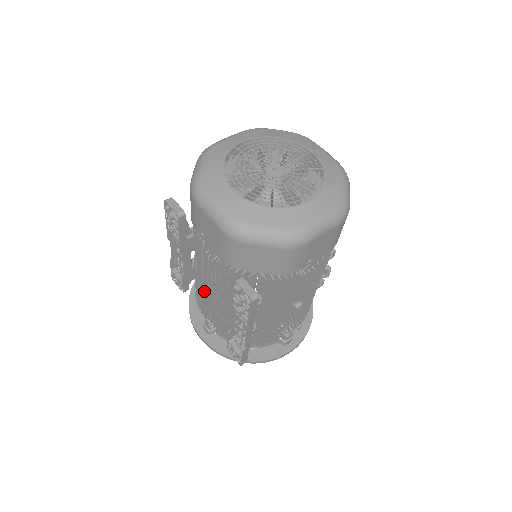
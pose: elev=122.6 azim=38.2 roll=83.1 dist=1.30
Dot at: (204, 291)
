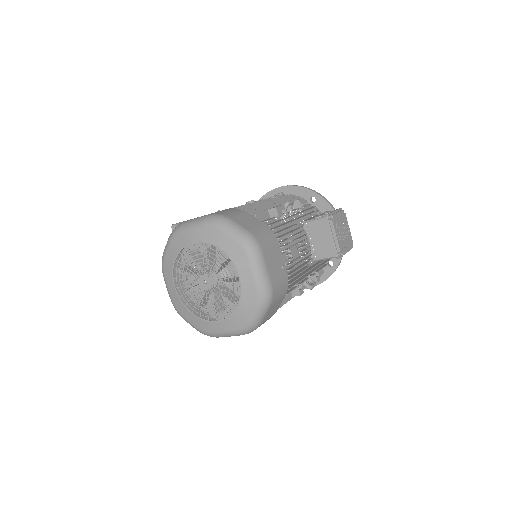
Dot at: occluded
